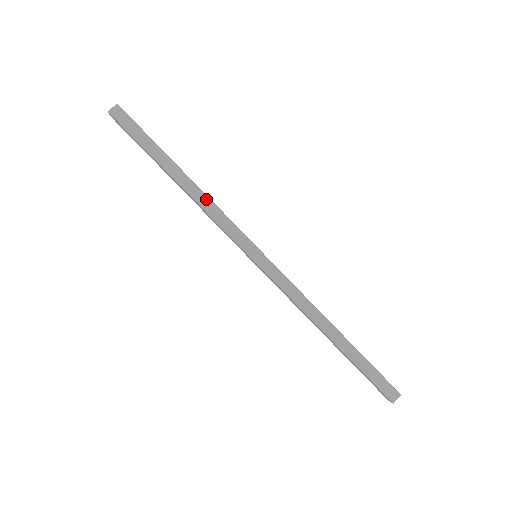
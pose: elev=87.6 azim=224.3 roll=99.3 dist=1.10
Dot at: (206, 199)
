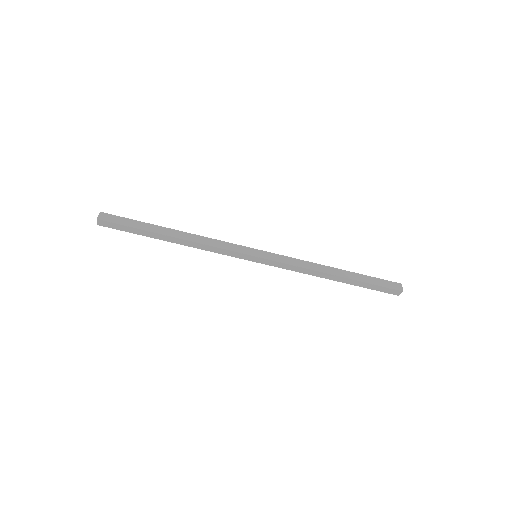
Dot at: (199, 245)
